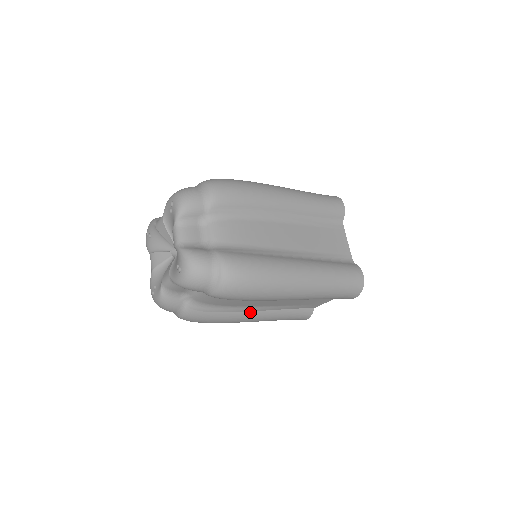
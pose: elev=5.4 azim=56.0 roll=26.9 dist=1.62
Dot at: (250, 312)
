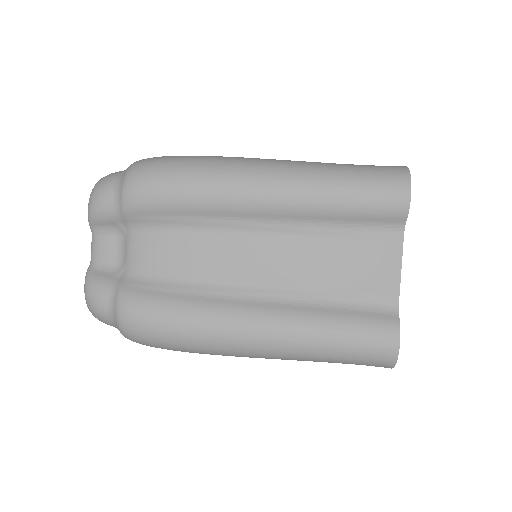
Dot at: occluded
